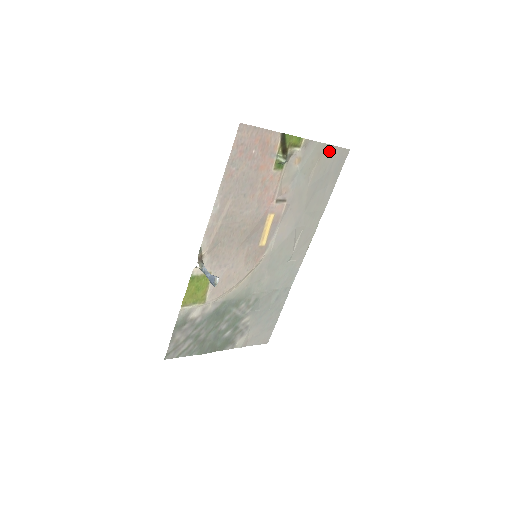
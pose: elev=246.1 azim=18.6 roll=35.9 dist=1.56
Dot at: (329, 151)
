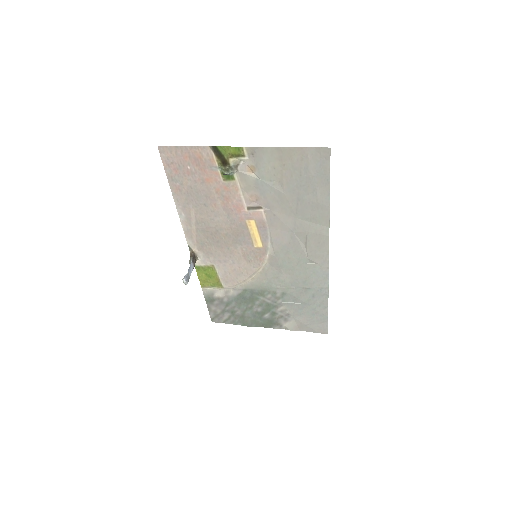
Dot at: (294, 154)
